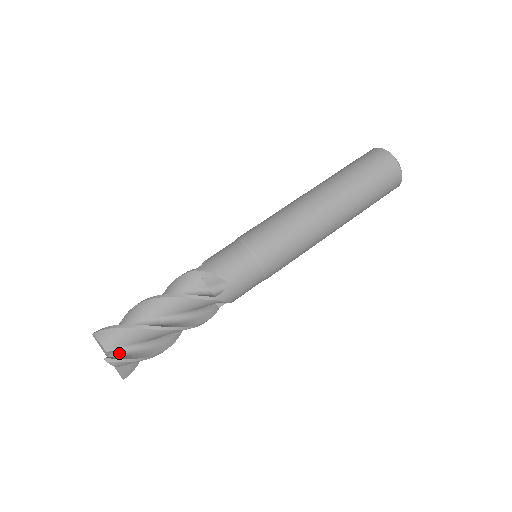
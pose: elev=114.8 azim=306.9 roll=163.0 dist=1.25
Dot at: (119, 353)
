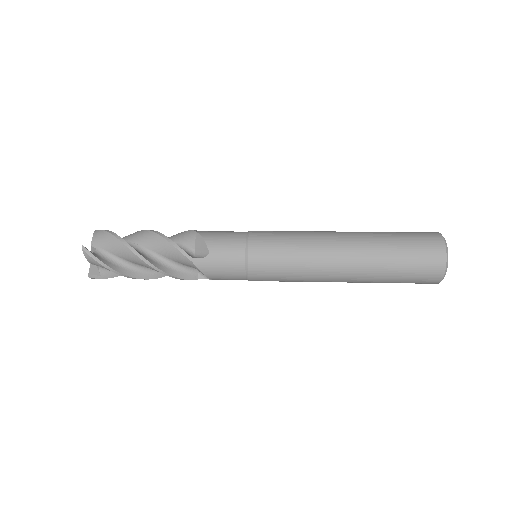
Dot at: occluded
